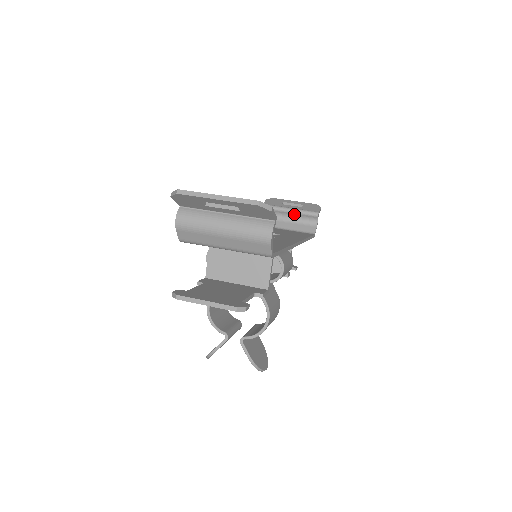
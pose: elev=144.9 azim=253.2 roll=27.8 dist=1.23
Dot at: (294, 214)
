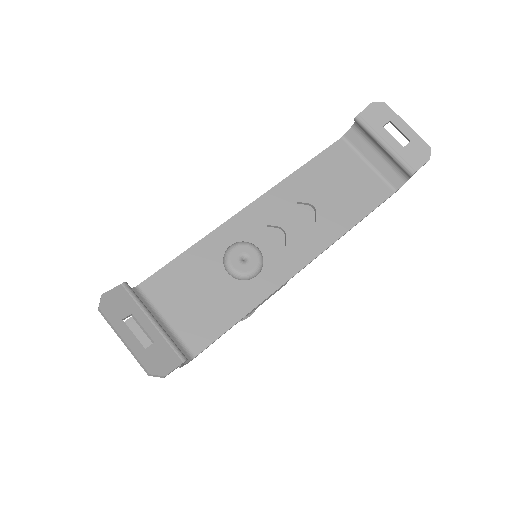
Dot at: (387, 153)
